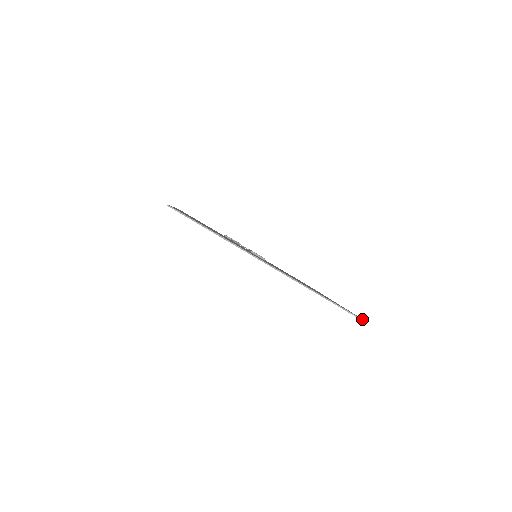
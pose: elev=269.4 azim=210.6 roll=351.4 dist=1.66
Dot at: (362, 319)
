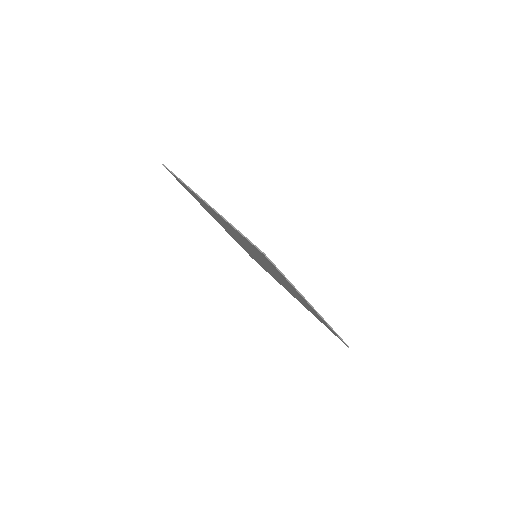
Dot at: occluded
